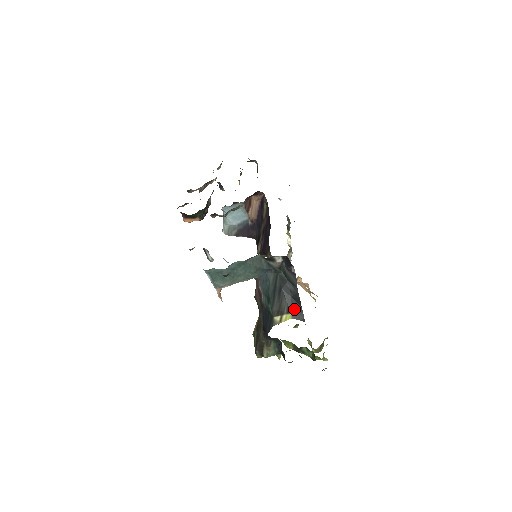
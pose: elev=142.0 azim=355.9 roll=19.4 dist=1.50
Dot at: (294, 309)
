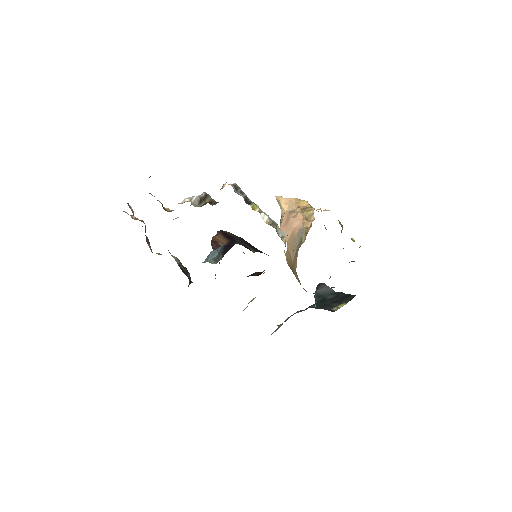
Dot at: (343, 300)
